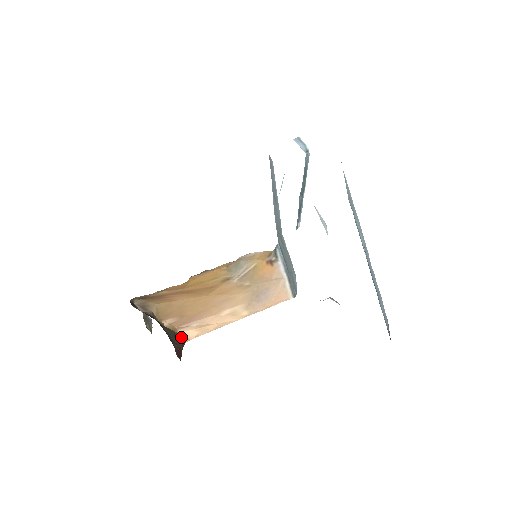
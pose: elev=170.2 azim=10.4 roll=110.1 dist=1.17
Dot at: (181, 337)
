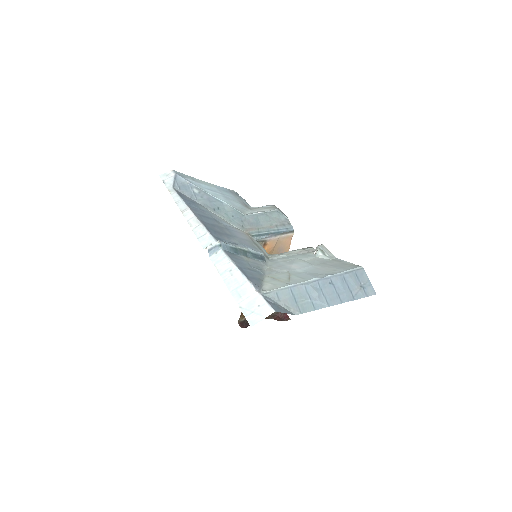
Dot at: occluded
